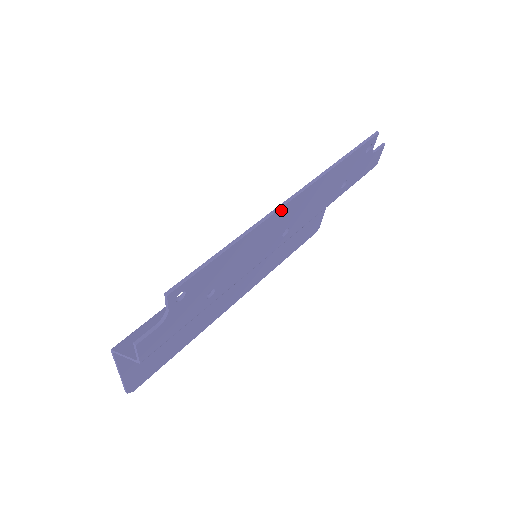
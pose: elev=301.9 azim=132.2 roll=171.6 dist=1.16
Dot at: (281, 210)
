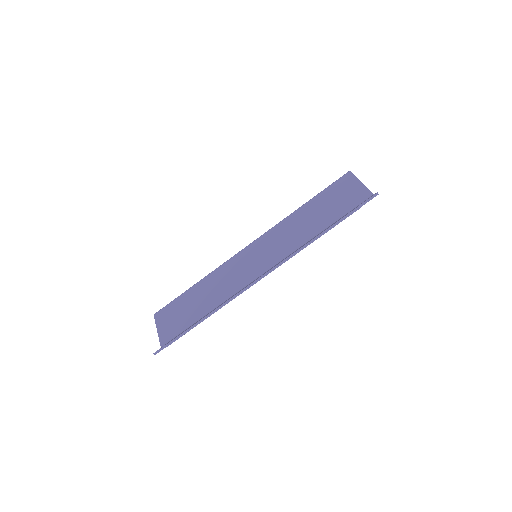
Dot at: (249, 287)
